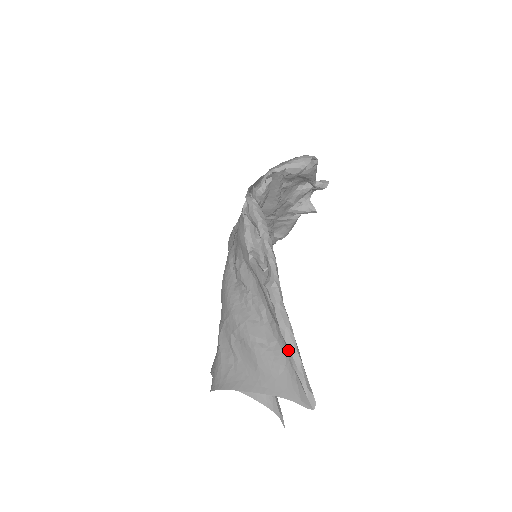
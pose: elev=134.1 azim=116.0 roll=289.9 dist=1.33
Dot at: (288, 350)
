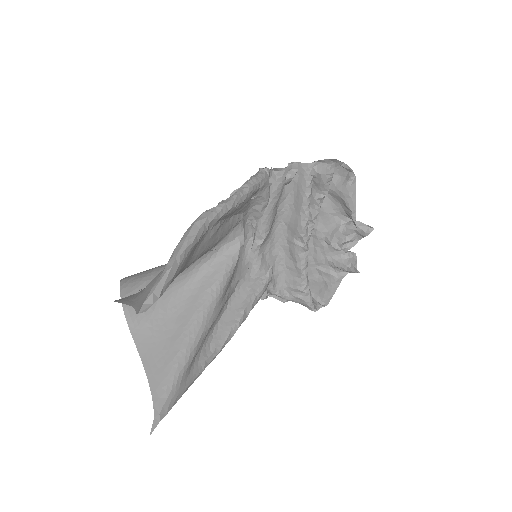
Dot at: (171, 256)
